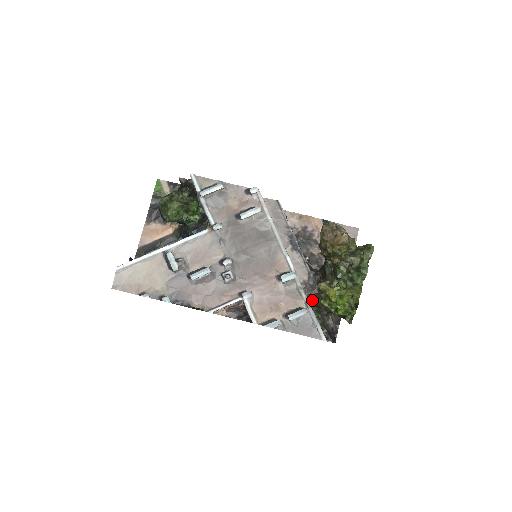
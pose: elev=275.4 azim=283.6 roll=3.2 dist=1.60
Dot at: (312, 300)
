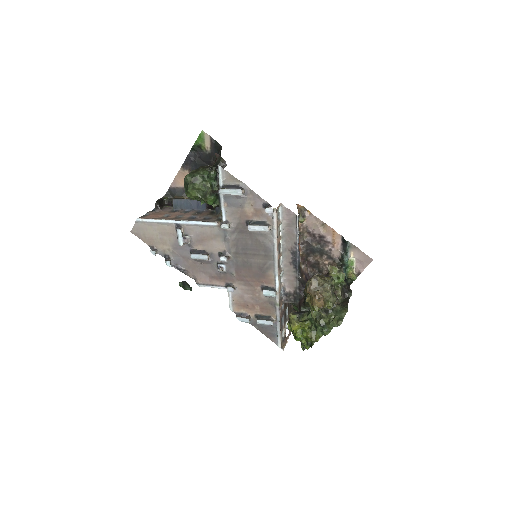
Dot at: occluded
